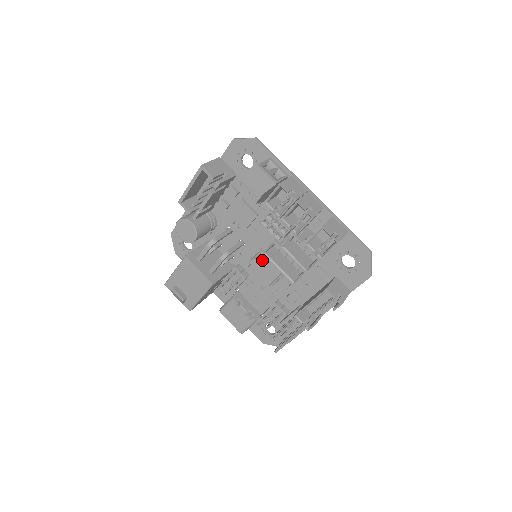
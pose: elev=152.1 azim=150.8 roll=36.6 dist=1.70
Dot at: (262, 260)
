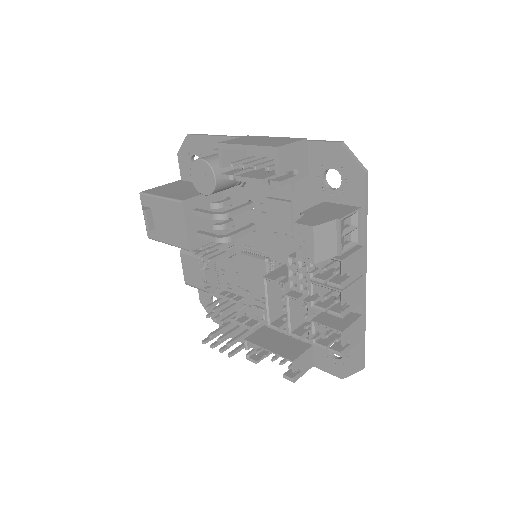
Dot at: (259, 265)
